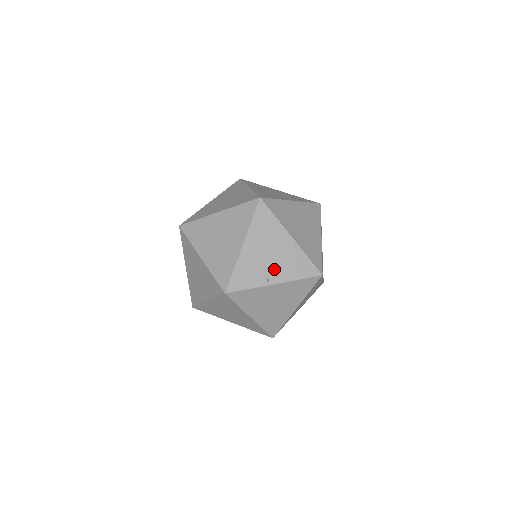
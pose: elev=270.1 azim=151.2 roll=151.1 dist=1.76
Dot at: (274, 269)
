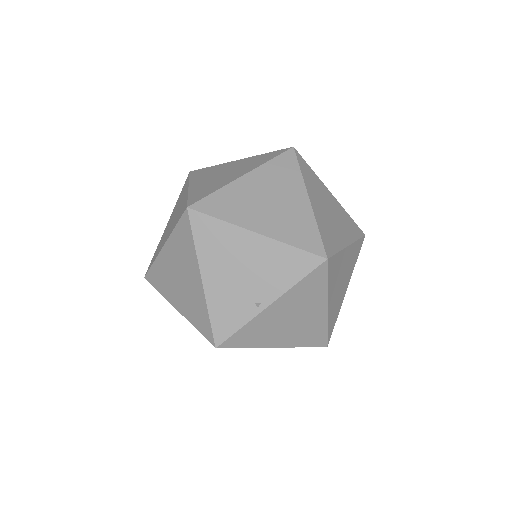
Dot at: (258, 287)
